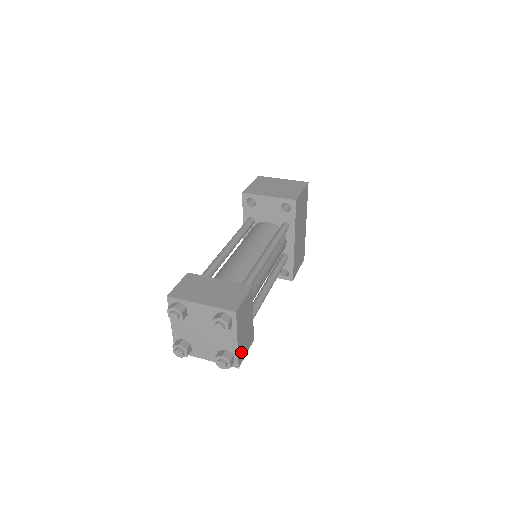
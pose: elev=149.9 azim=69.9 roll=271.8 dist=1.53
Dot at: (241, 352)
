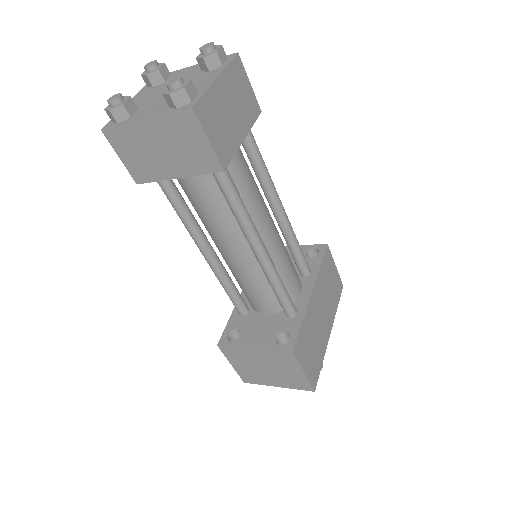
Dot at: (208, 109)
